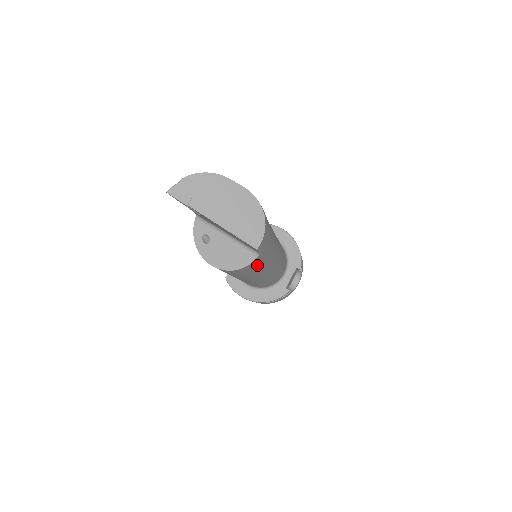
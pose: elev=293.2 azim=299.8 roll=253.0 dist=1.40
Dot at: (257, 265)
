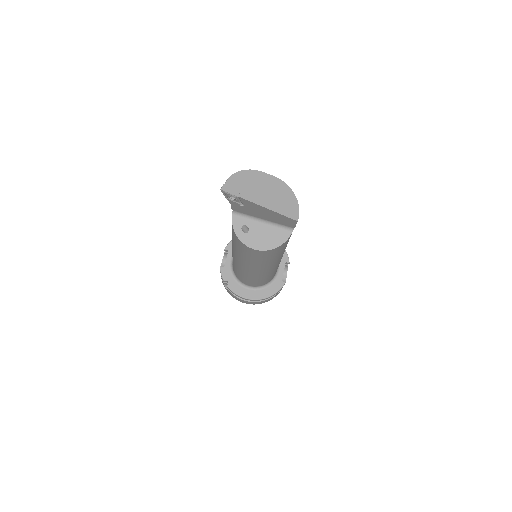
Dot at: (286, 244)
